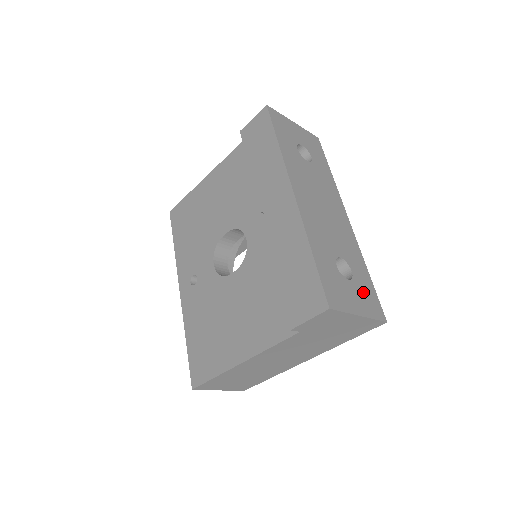
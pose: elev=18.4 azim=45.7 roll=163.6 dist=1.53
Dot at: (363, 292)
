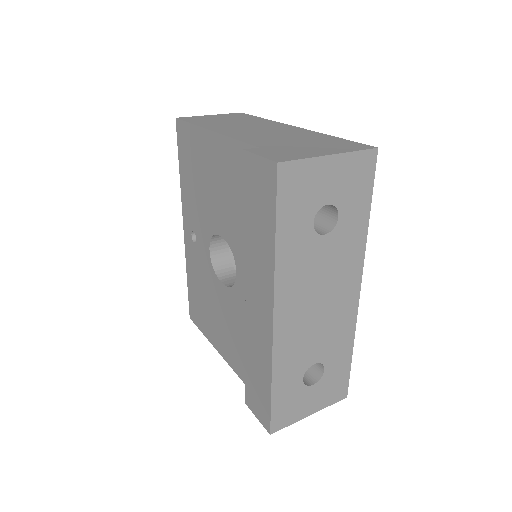
Dot at: (329, 385)
